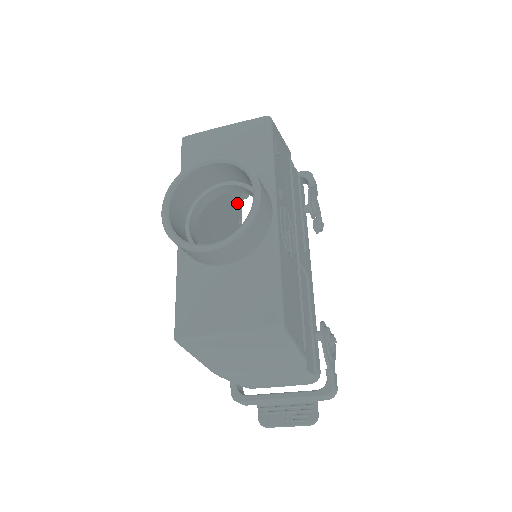
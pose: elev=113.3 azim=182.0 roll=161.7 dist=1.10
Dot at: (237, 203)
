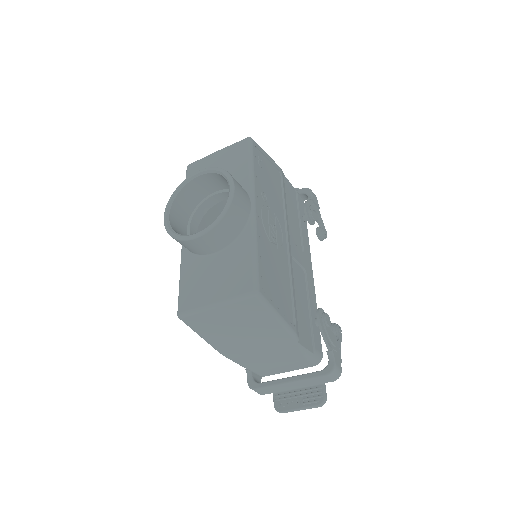
Dot at: occluded
